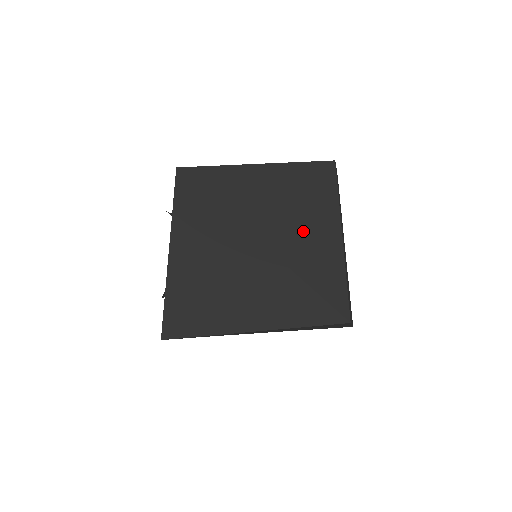
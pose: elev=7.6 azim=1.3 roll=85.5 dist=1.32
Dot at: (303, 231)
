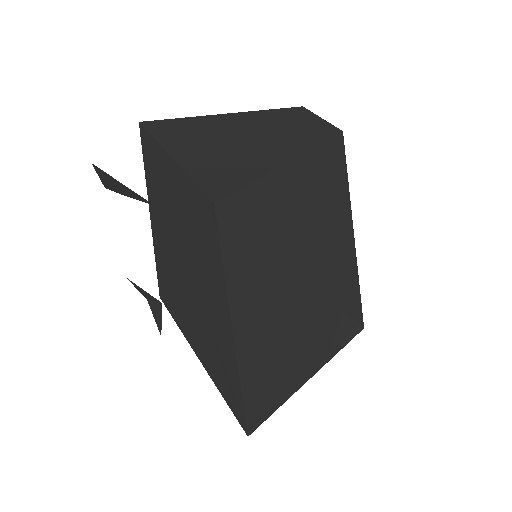
Dot at: (331, 246)
